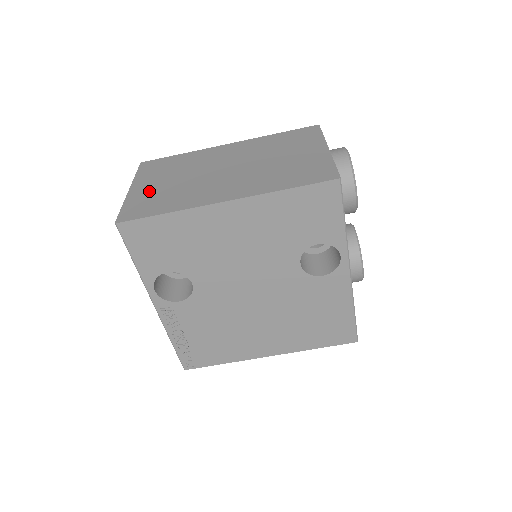
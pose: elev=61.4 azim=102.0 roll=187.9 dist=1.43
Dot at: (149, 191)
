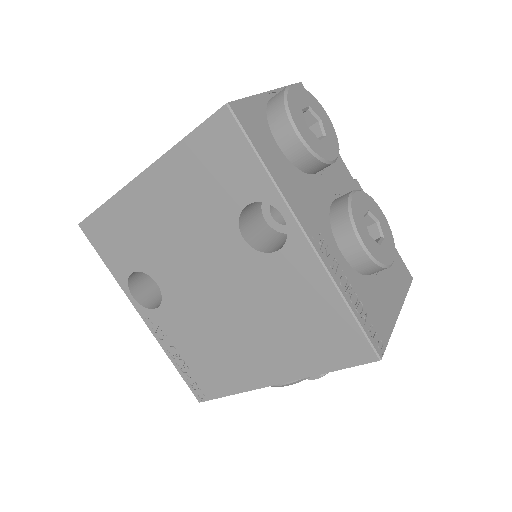
Dot at: occluded
